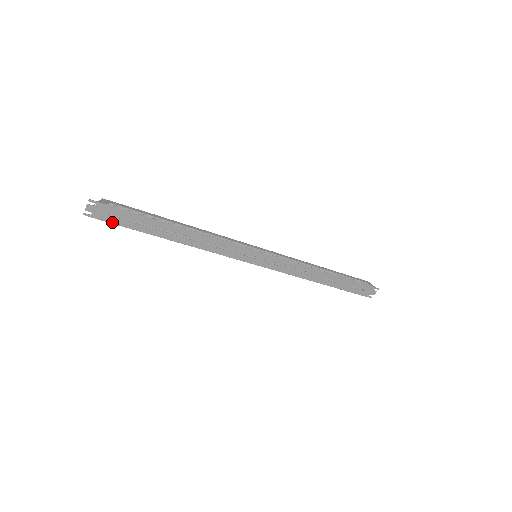
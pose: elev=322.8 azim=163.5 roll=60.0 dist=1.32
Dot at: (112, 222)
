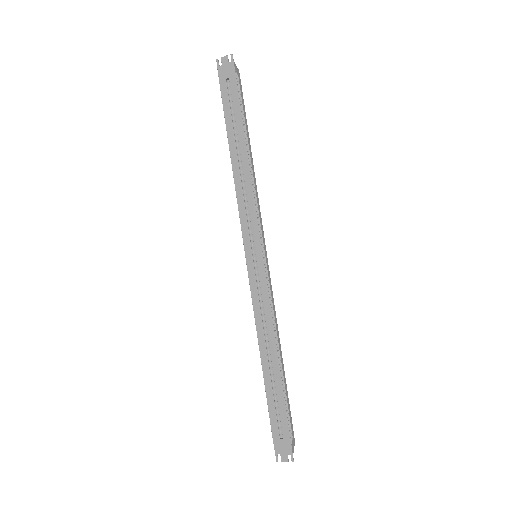
Dot at: (222, 87)
